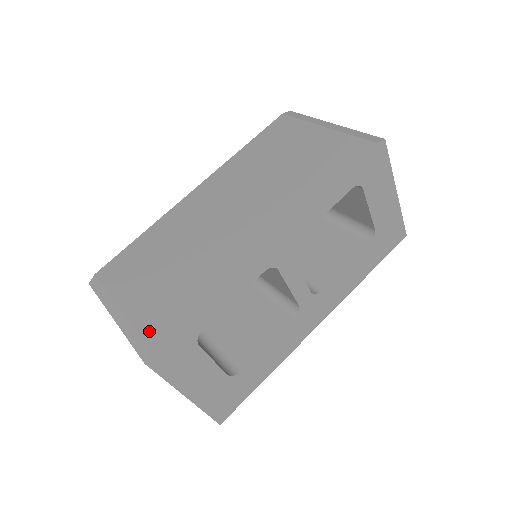
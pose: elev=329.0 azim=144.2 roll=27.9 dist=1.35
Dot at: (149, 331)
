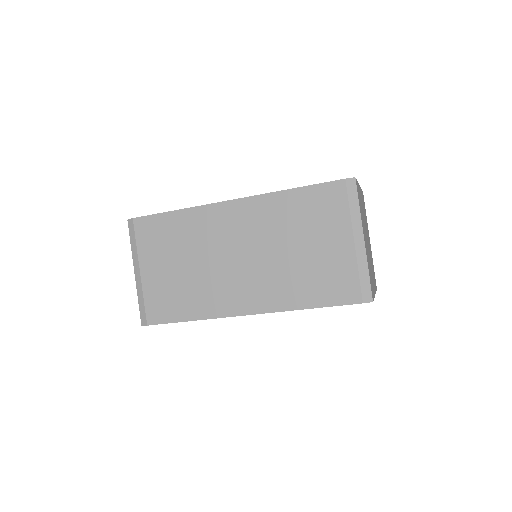
Dot at: (150, 309)
